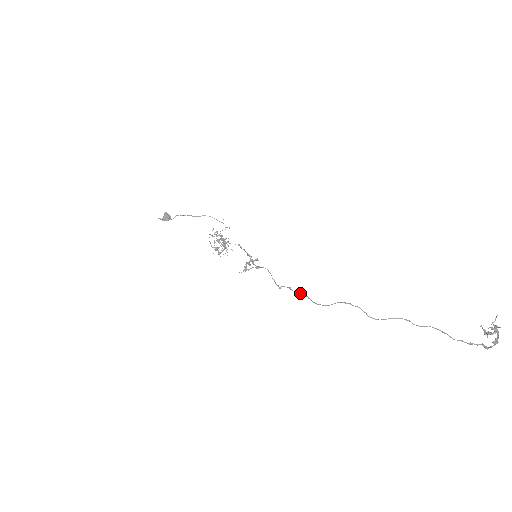
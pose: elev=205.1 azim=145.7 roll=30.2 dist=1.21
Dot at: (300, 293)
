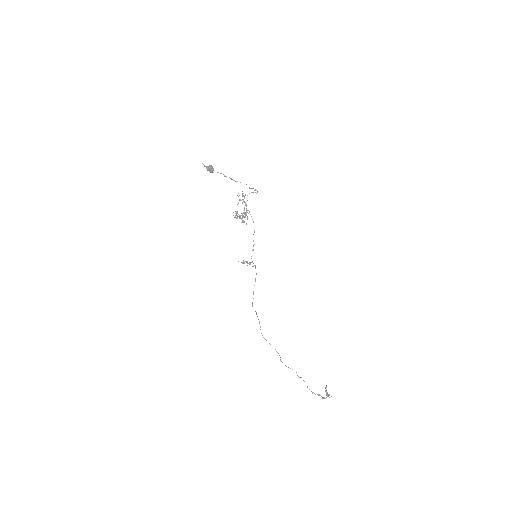
Dot at: (259, 322)
